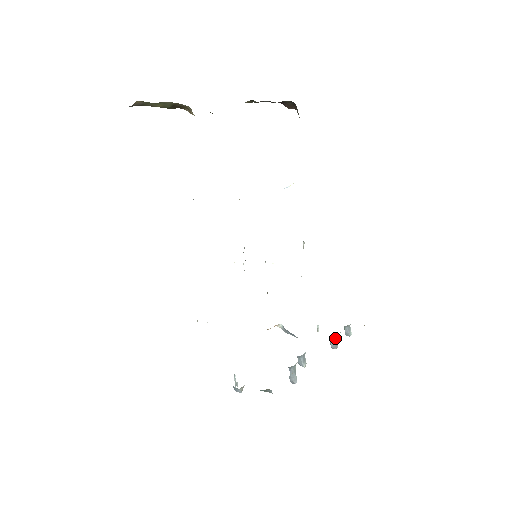
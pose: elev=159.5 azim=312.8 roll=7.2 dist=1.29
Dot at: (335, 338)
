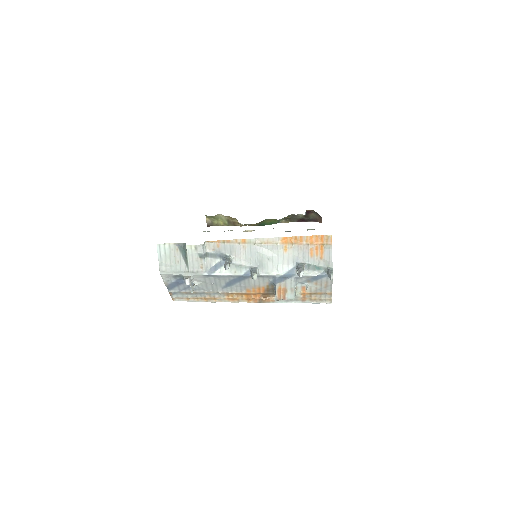
Dot at: (299, 265)
